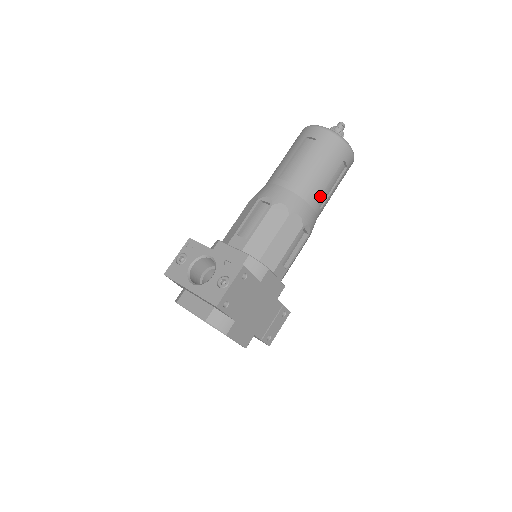
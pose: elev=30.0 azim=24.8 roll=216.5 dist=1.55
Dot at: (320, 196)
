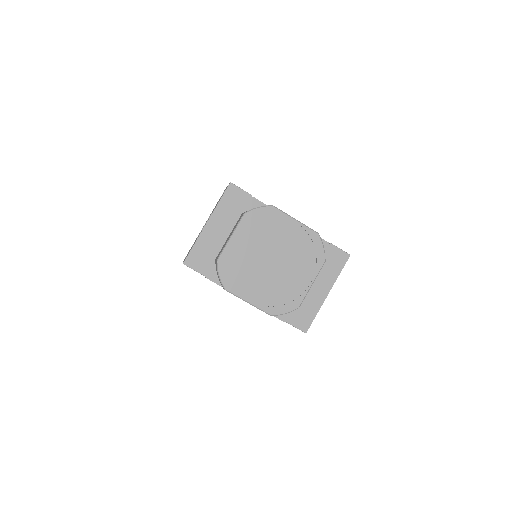
Dot at: occluded
